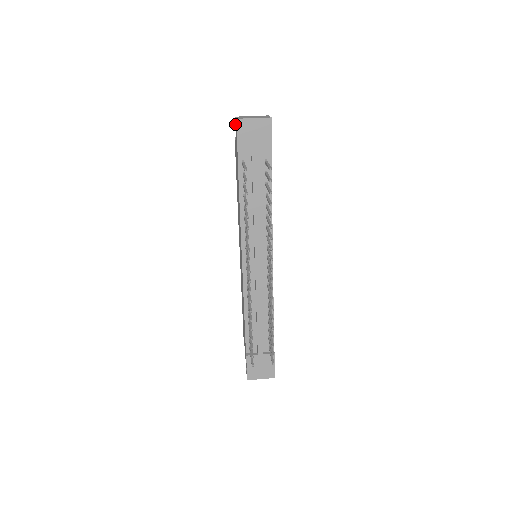
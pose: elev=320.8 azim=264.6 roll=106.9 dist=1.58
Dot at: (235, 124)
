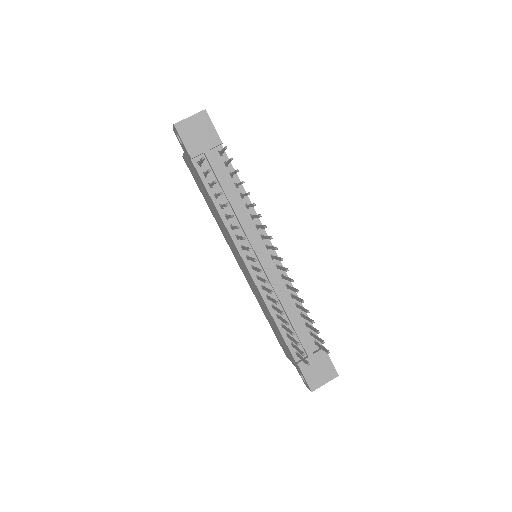
Dot at: (176, 135)
